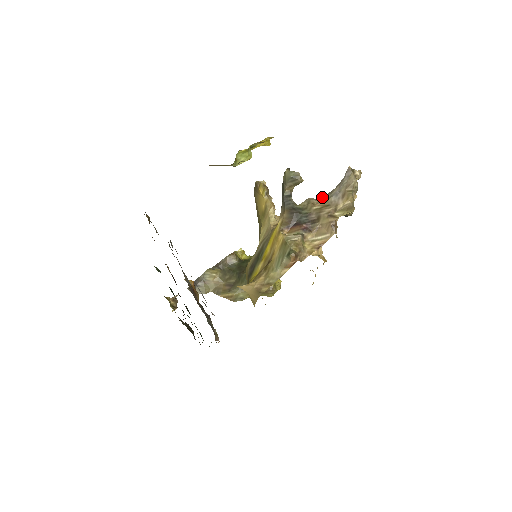
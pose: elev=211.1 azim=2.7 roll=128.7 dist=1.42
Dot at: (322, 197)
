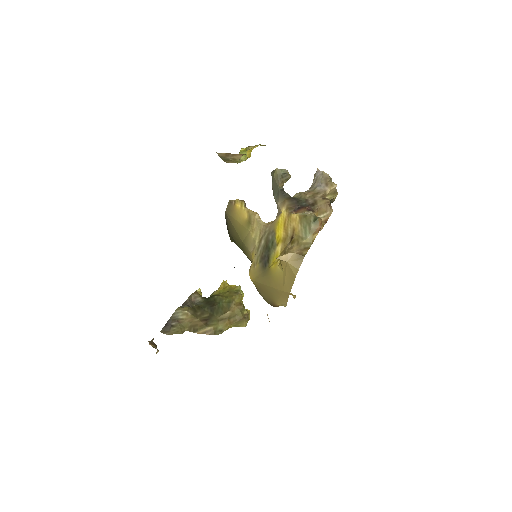
Dot at: (307, 190)
